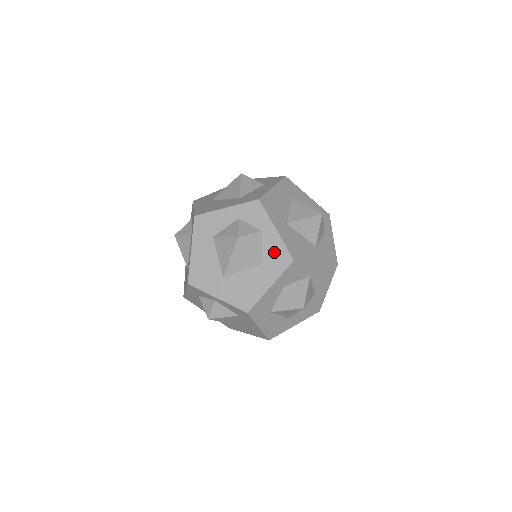
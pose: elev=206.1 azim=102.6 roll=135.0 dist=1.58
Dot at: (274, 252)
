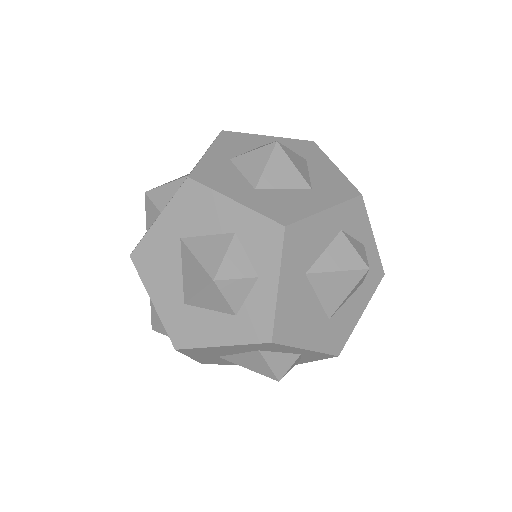
Dot at: occluded
